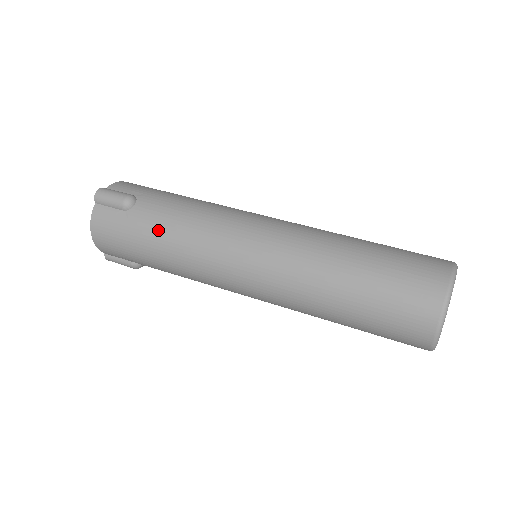
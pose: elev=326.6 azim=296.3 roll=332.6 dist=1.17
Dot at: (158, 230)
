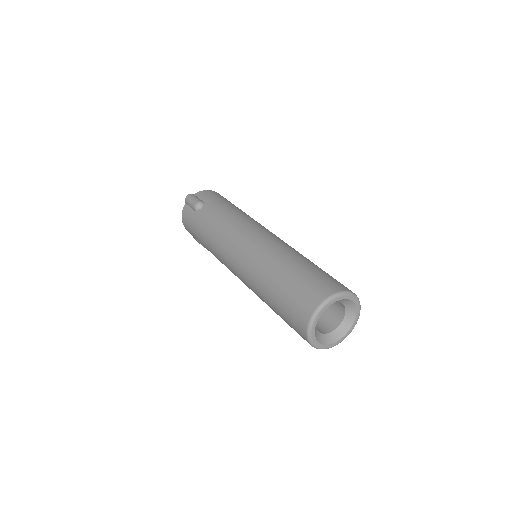
Dot at: (205, 227)
